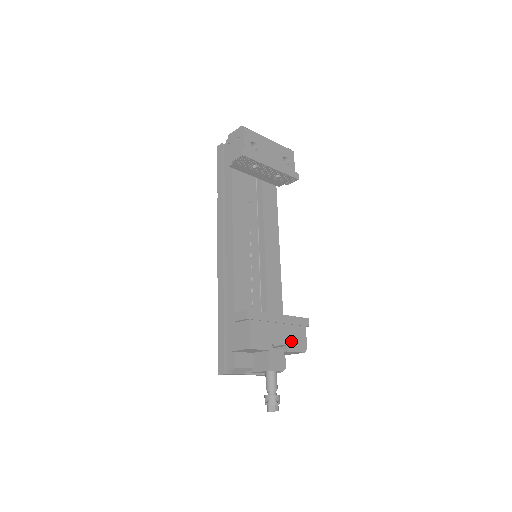
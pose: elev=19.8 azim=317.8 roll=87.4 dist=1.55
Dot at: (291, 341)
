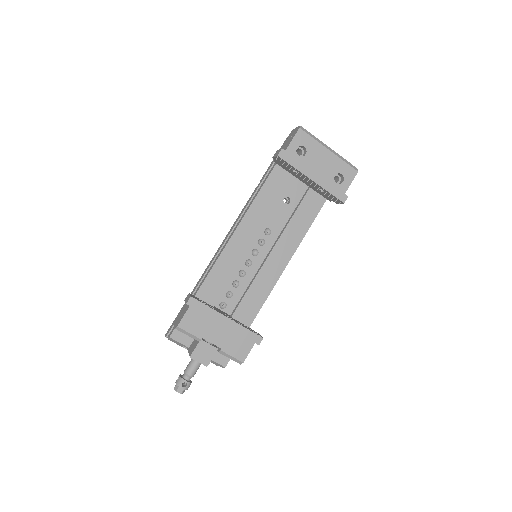
Dot at: (228, 346)
